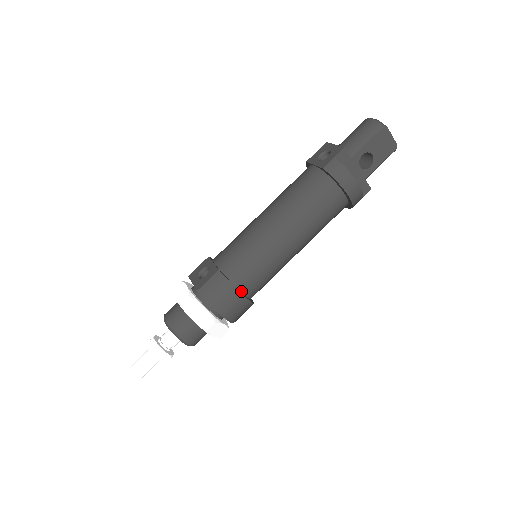
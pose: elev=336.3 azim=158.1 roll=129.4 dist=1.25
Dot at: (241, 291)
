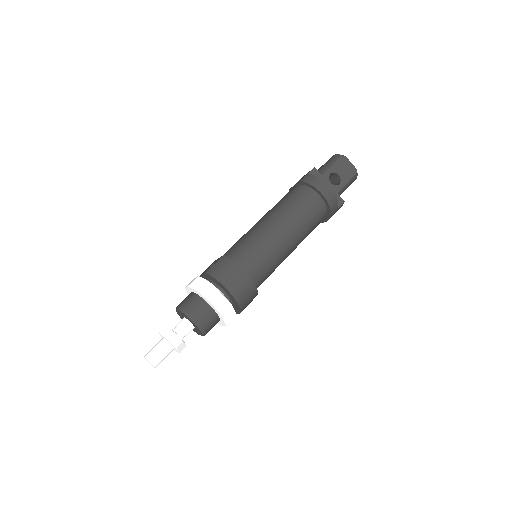
Dot at: (244, 272)
